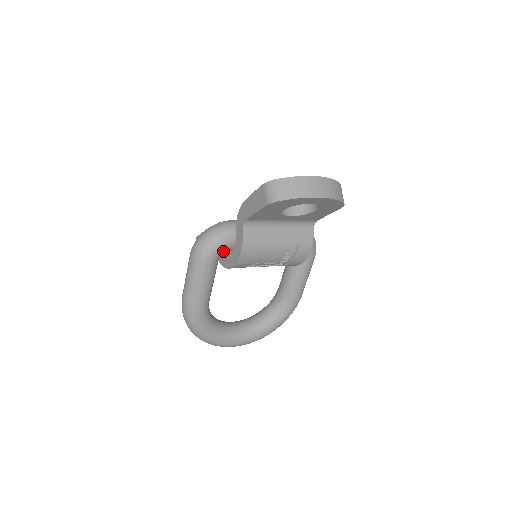
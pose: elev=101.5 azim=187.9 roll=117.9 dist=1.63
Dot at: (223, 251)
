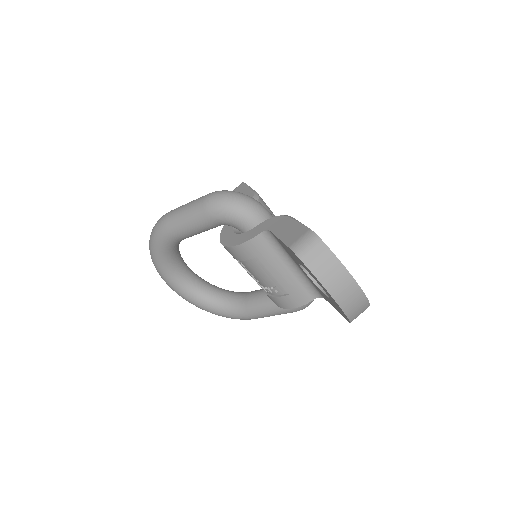
Dot at: (231, 225)
